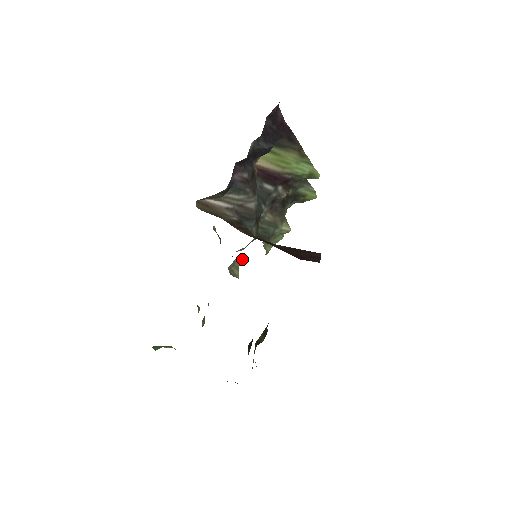
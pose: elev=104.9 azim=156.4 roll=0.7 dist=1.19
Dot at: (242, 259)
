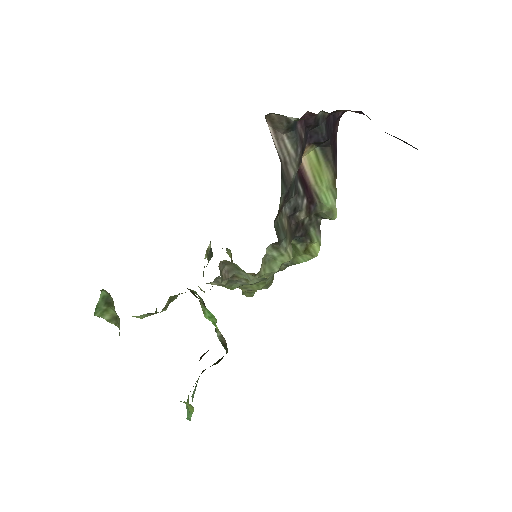
Dot at: (228, 276)
